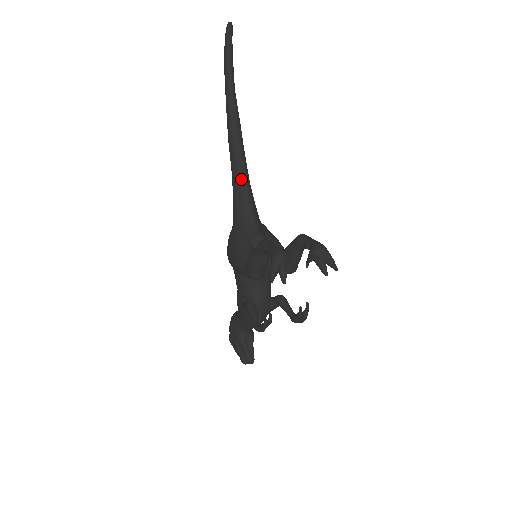
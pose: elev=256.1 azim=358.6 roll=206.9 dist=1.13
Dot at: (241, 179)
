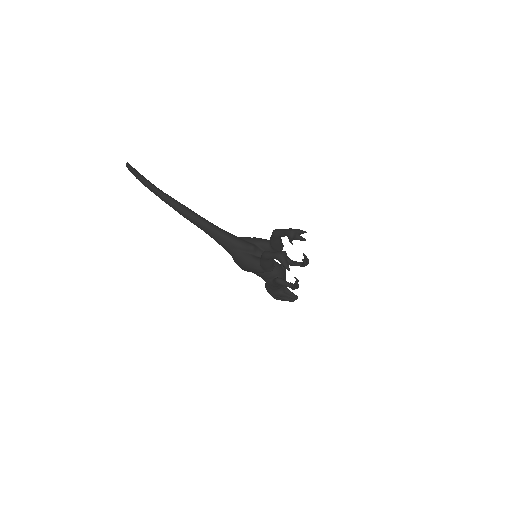
Dot at: (212, 230)
